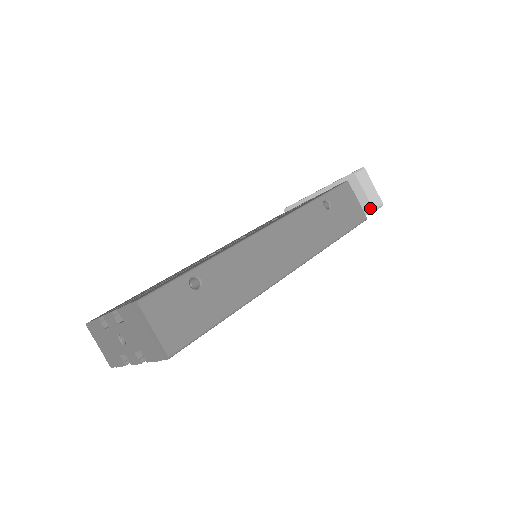
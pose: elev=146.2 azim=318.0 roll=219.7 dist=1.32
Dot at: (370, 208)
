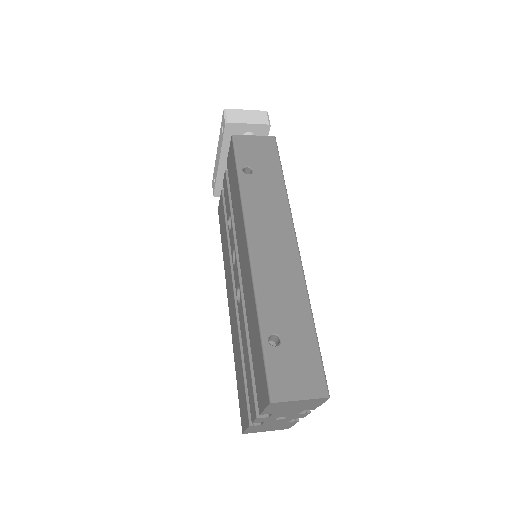
Dot at: (265, 127)
